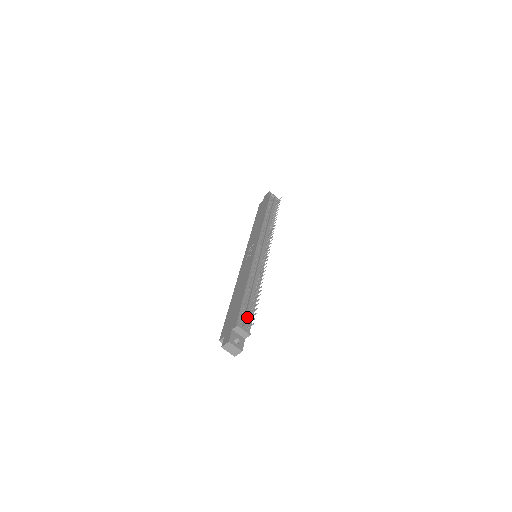
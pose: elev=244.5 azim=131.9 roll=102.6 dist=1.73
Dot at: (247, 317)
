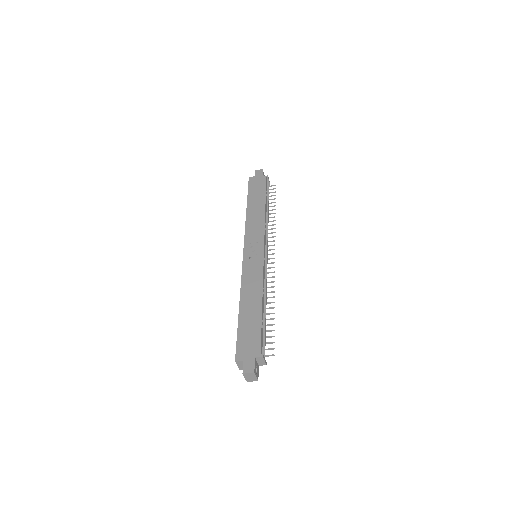
Dot at: (265, 344)
